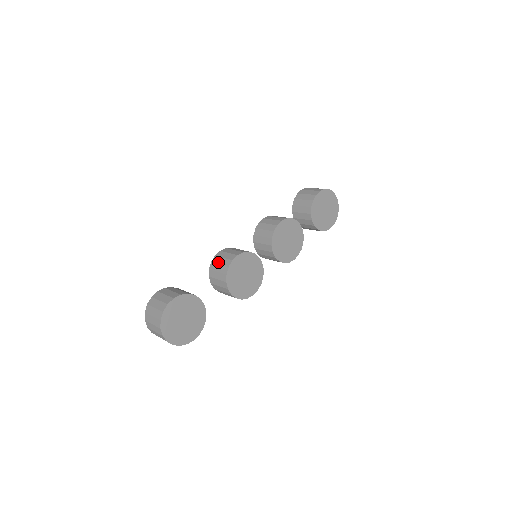
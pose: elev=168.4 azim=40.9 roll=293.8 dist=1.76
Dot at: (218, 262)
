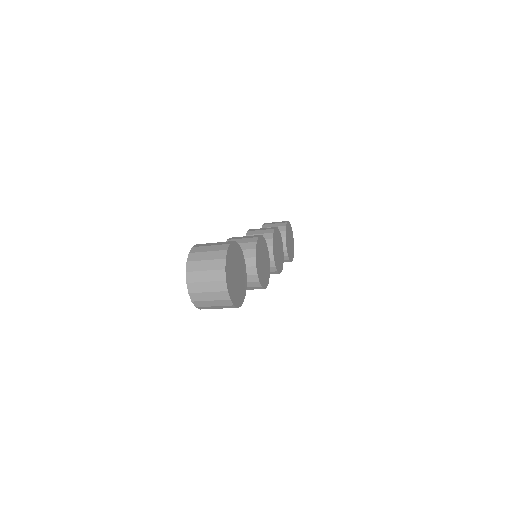
Dot at: (237, 242)
